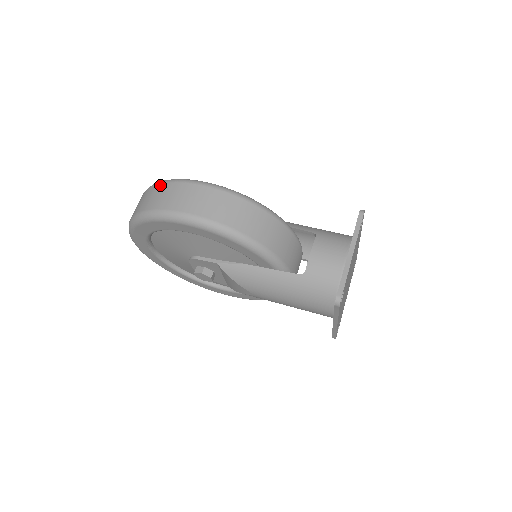
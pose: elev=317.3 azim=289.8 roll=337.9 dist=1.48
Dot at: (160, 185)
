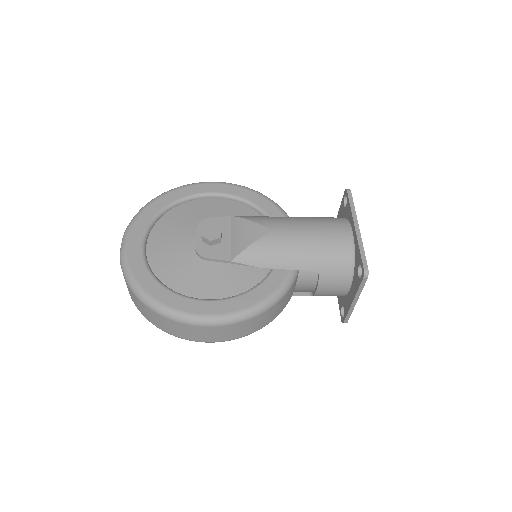
Dot at: occluded
